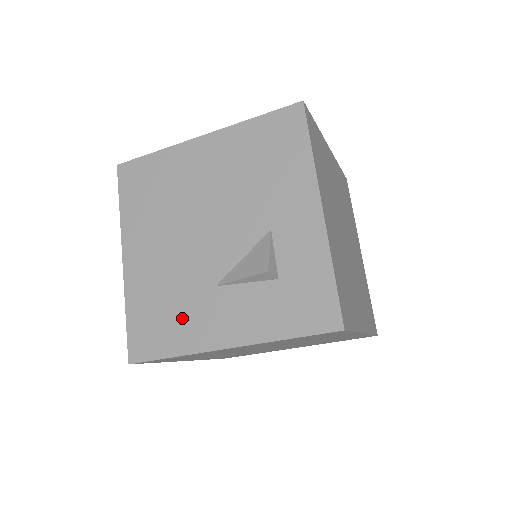
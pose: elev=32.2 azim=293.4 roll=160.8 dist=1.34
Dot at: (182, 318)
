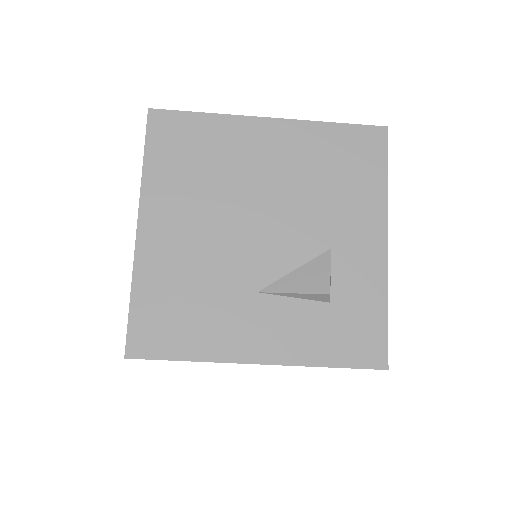
Dot at: (208, 318)
